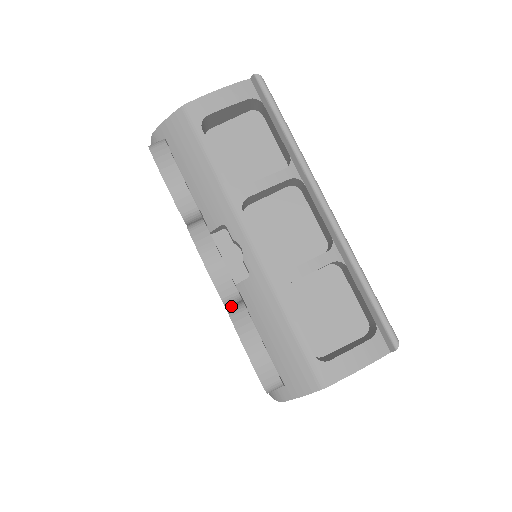
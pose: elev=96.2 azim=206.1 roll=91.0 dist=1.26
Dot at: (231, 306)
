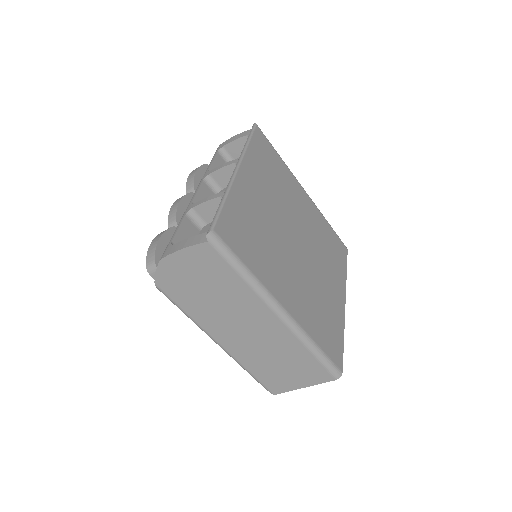
Dot at: occluded
